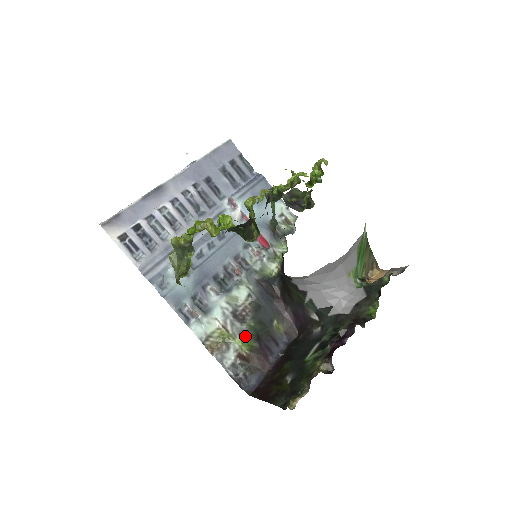
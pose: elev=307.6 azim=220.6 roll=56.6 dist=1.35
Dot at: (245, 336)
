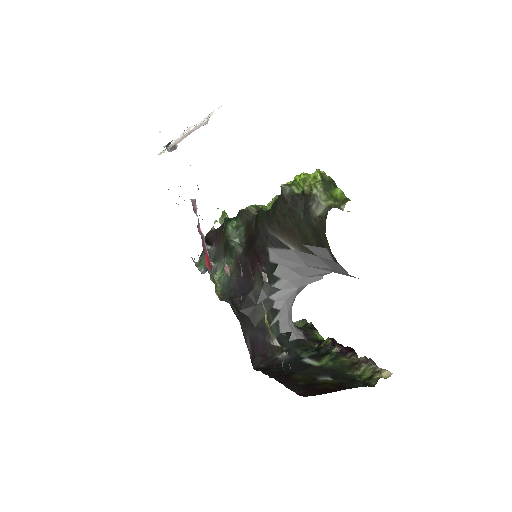
Dot at: occluded
